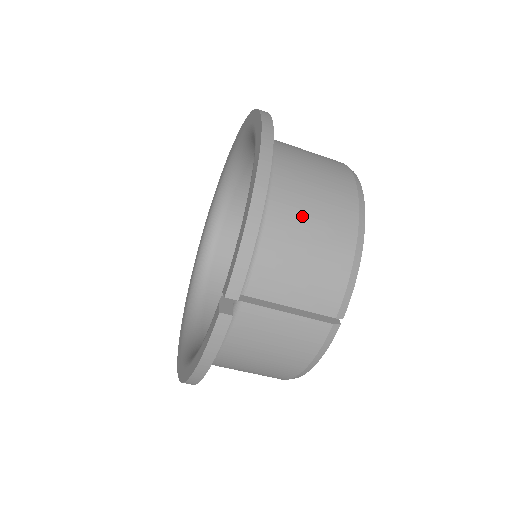
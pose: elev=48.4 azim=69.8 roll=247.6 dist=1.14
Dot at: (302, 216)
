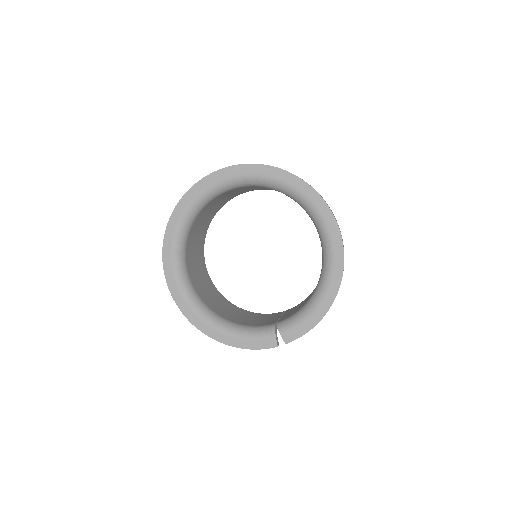
Dot at: occluded
